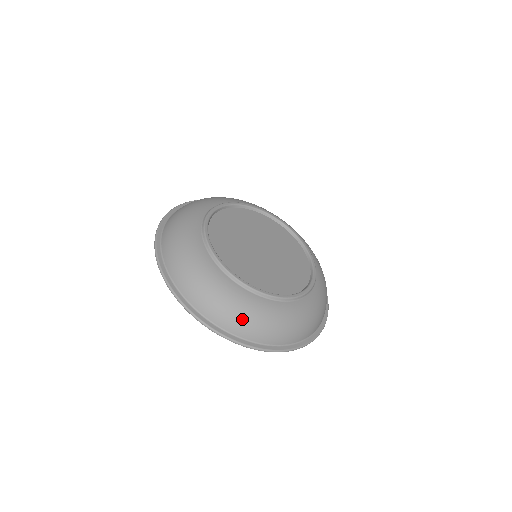
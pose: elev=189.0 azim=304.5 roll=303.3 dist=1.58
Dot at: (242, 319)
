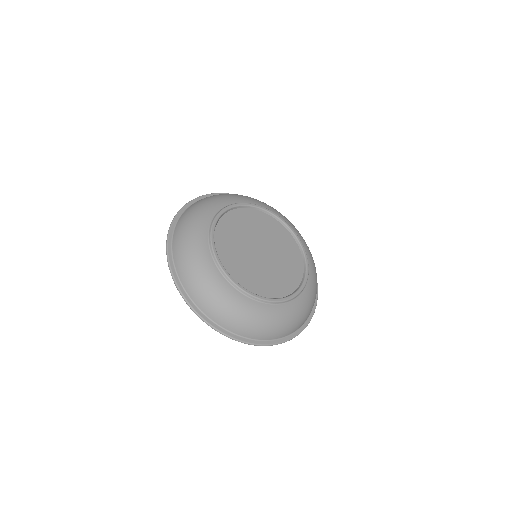
Dot at: (282, 328)
